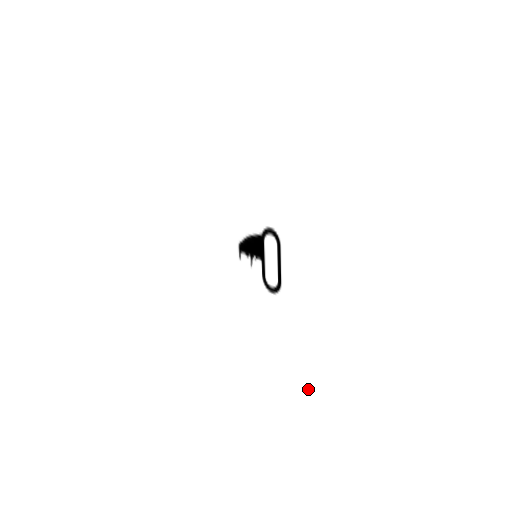
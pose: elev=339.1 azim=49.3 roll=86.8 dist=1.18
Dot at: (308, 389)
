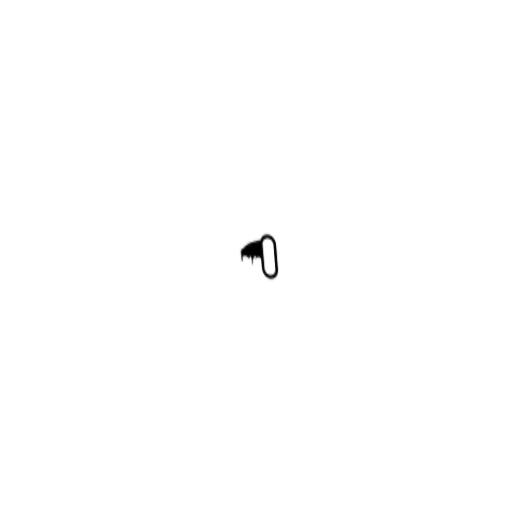
Dot at: (304, 340)
